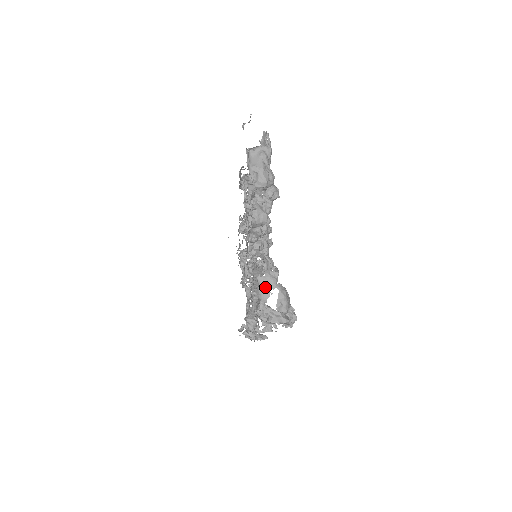
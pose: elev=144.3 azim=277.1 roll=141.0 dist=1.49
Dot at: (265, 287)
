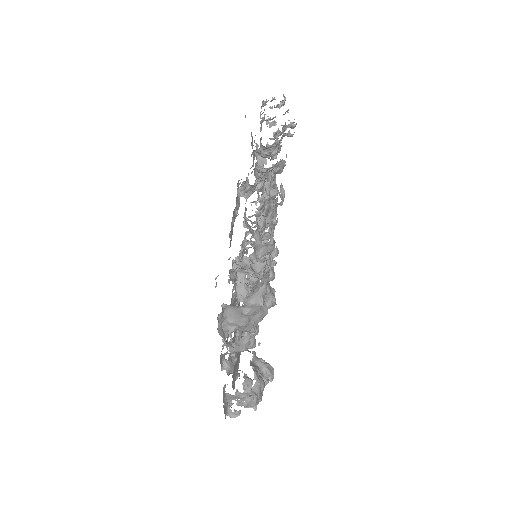
Dot at: (234, 397)
